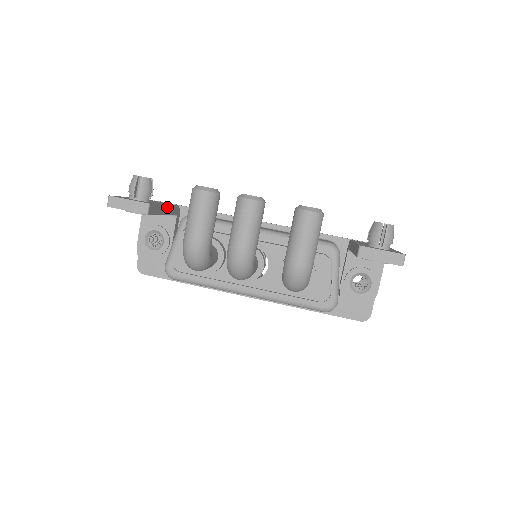
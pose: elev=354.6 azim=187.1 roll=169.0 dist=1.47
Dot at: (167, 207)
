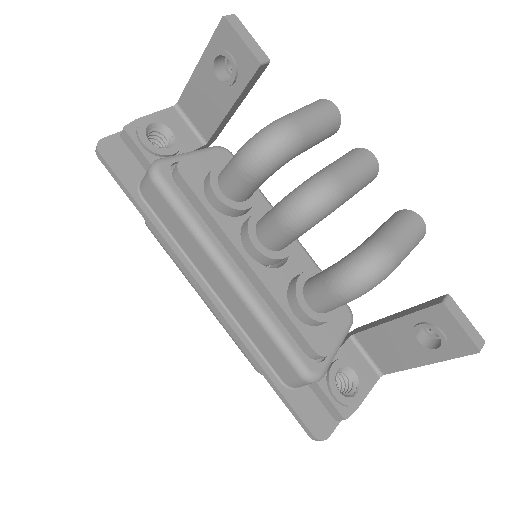
Dot at: (233, 112)
